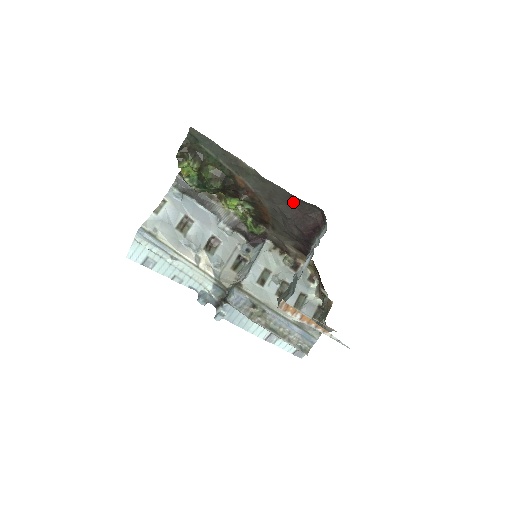
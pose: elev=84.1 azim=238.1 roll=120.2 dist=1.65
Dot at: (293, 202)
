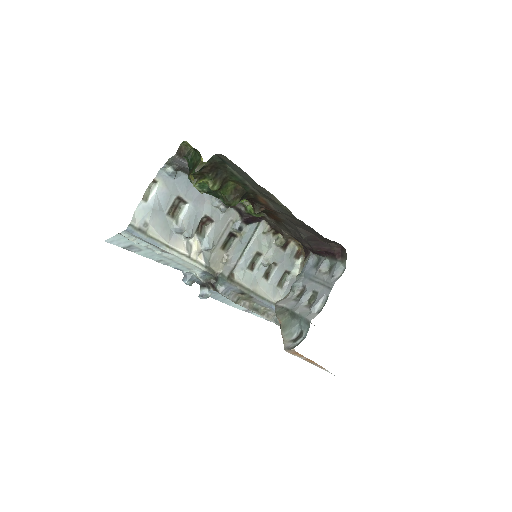
Dot at: (317, 234)
